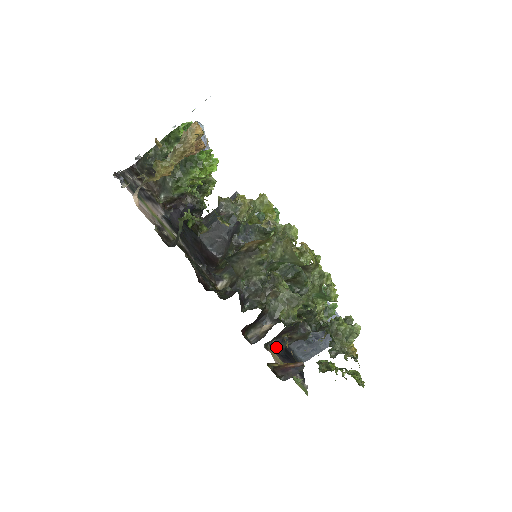
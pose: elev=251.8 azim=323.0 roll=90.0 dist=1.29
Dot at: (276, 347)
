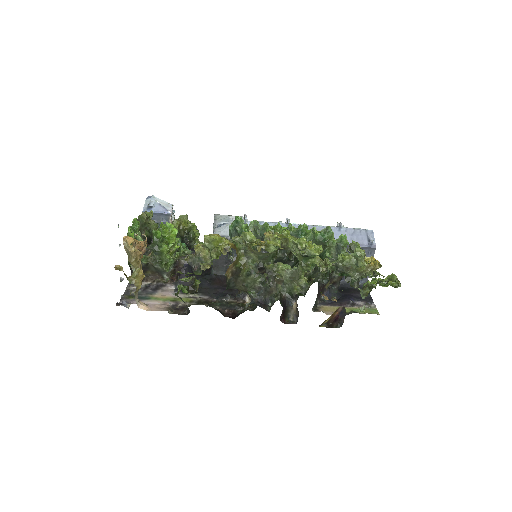
Dot at: (329, 298)
